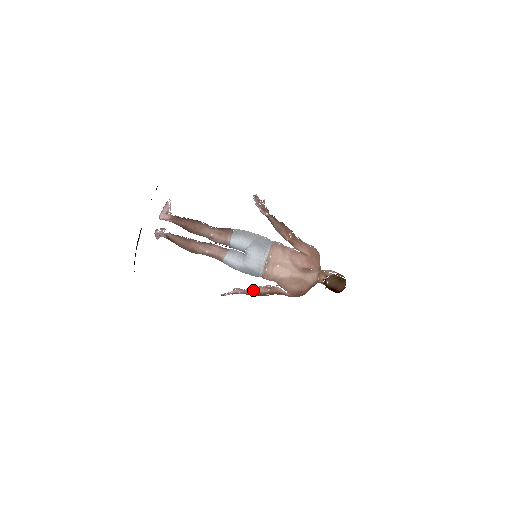
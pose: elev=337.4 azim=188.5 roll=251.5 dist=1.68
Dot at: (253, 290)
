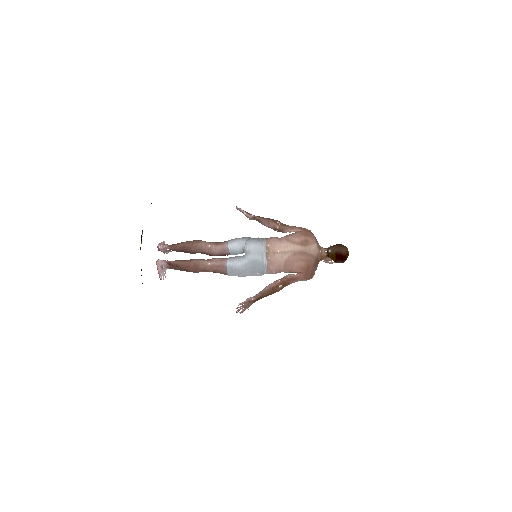
Dot at: (265, 288)
